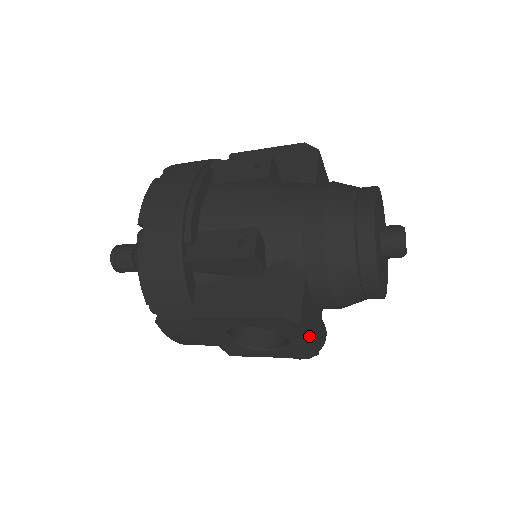
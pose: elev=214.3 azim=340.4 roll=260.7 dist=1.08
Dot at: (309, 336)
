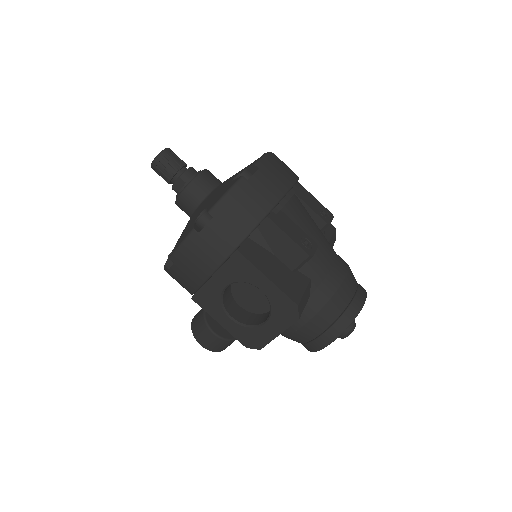
Dot at: (281, 332)
